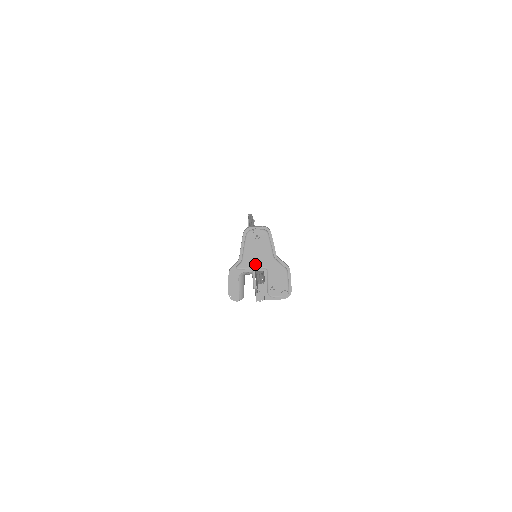
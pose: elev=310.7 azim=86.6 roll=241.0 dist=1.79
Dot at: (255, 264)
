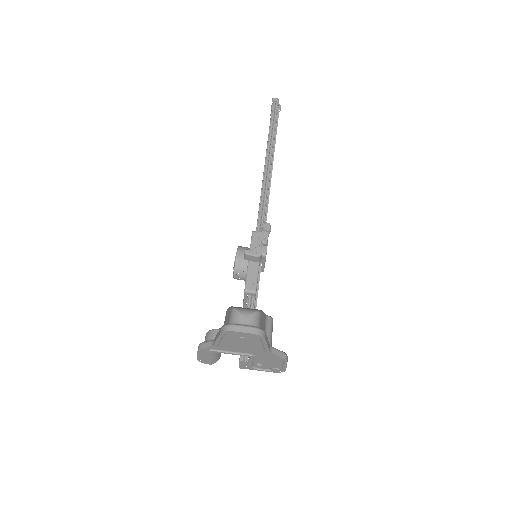
Dot at: (237, 350)
